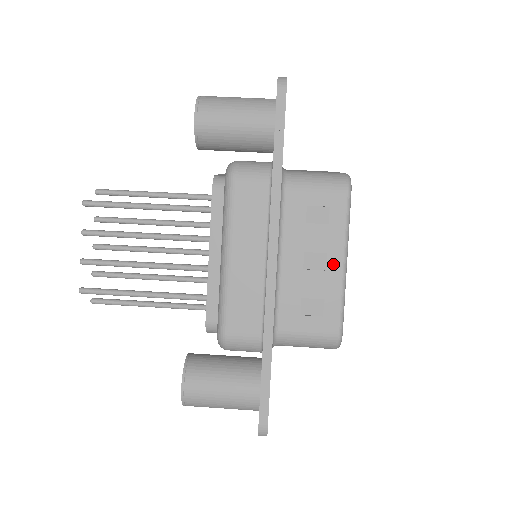
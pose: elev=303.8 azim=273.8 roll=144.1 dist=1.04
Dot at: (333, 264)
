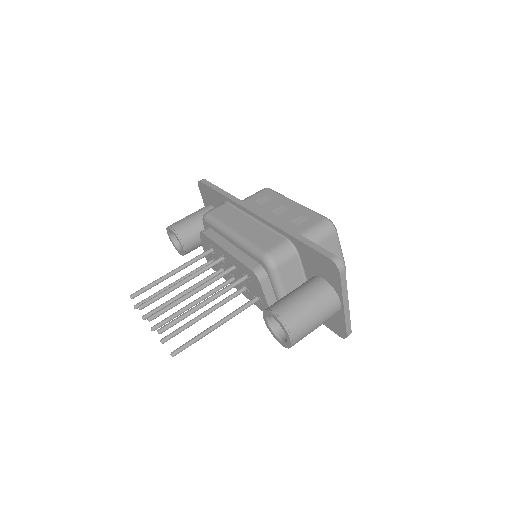
Dot at: (290, 205)
